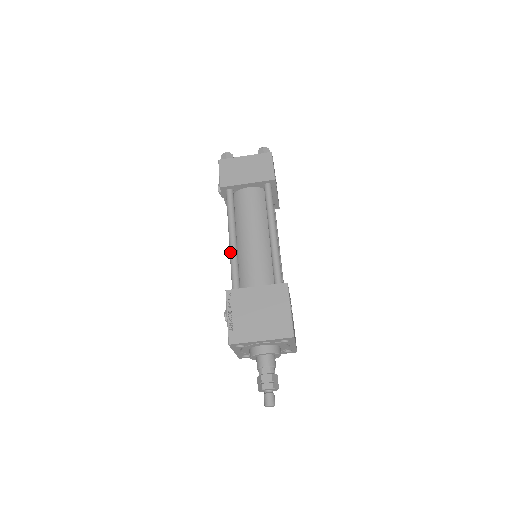
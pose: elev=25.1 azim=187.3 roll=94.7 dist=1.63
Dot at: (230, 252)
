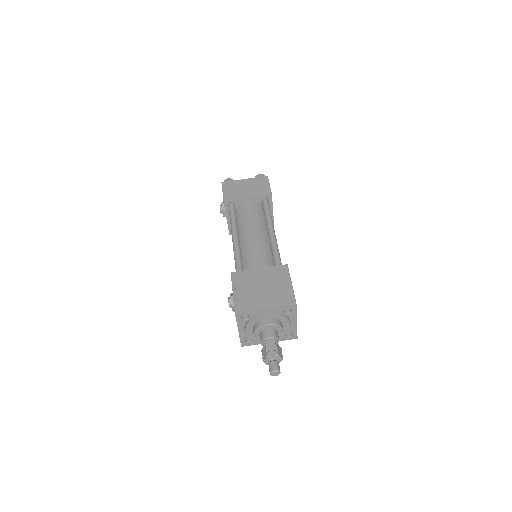
Dot at: (233, 246)
